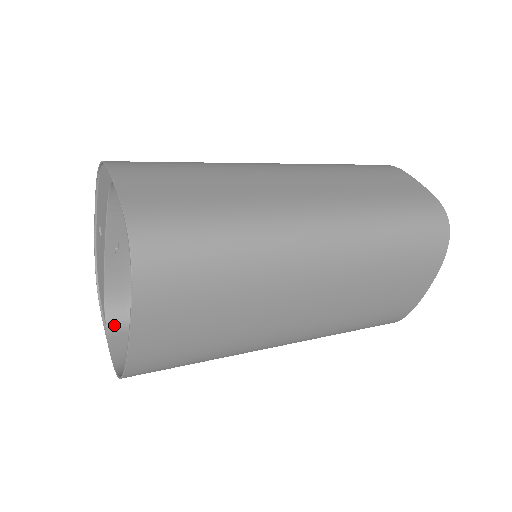
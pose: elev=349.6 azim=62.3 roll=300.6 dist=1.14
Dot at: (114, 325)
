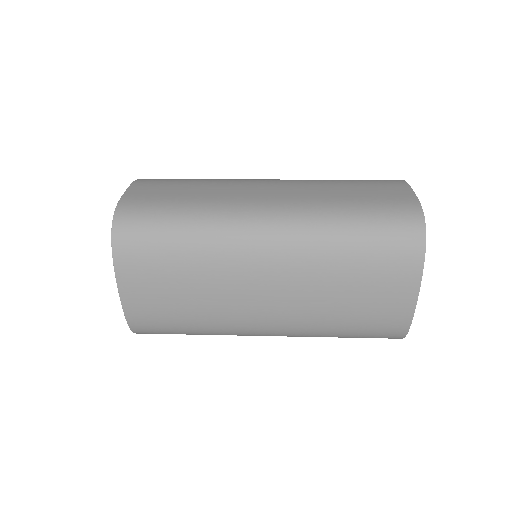
Dot at: occluded
